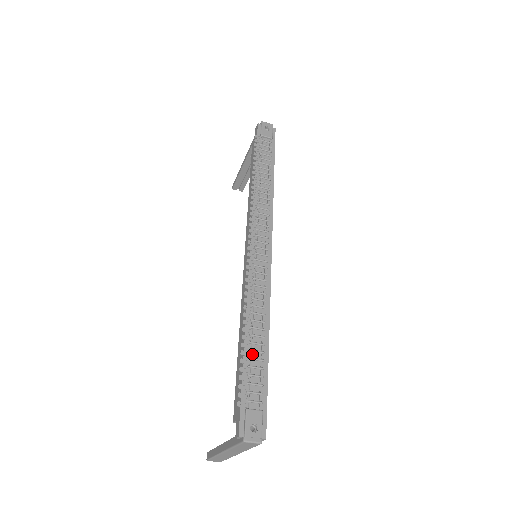
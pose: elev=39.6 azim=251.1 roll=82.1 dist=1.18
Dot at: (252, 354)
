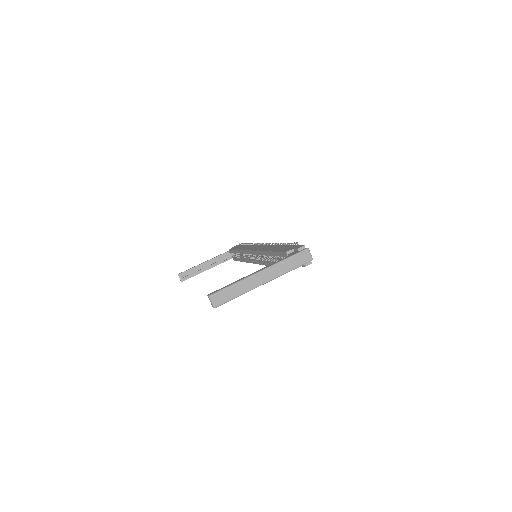
Dot at: occluded
